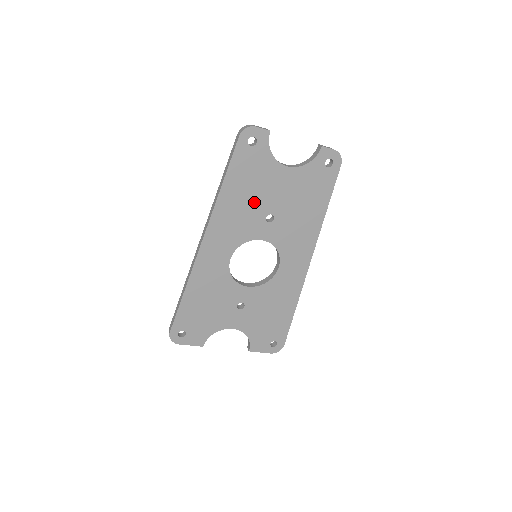
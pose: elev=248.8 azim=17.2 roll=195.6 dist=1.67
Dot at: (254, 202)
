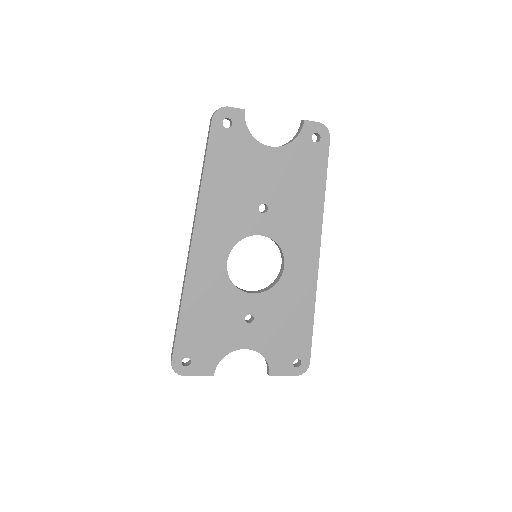
Dot at: (242, 191)
